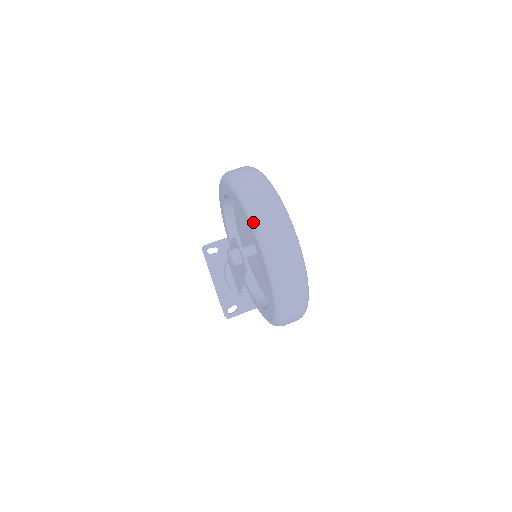
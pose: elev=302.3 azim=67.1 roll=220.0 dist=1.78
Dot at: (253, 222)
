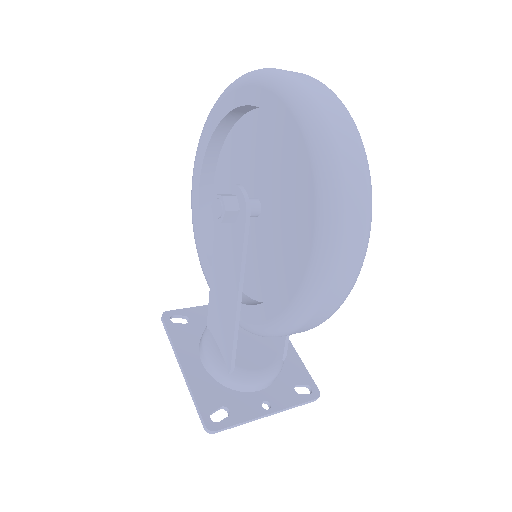
Dot at: (256, 75)
